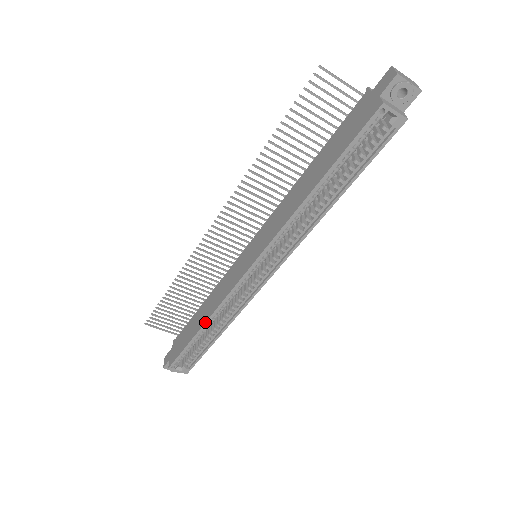
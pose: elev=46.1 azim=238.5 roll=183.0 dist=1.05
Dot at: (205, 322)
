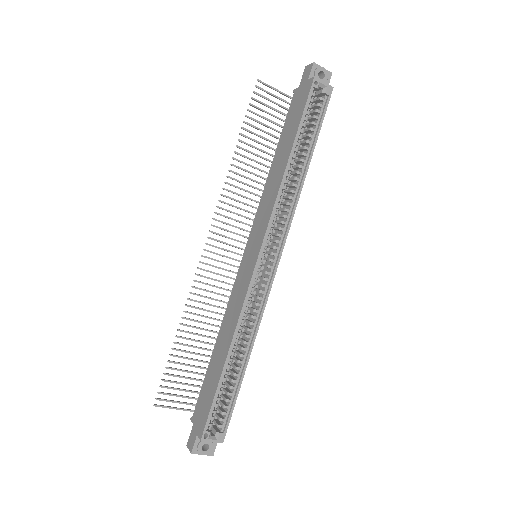
Dot at: (230, 345)
